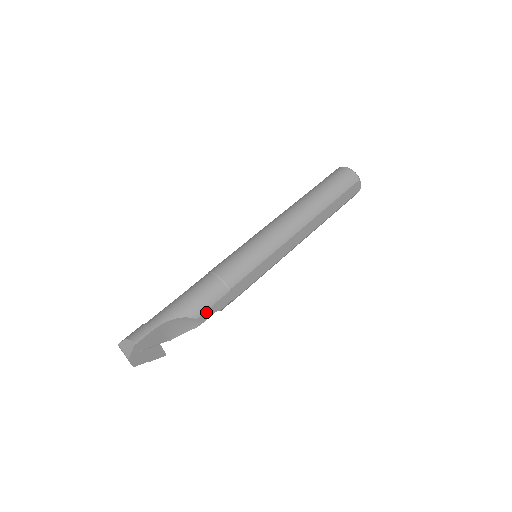
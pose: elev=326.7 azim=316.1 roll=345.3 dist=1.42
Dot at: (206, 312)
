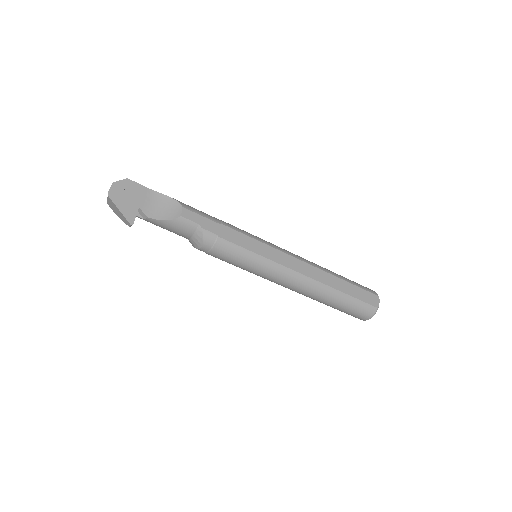
Dot at: (193, 213)
